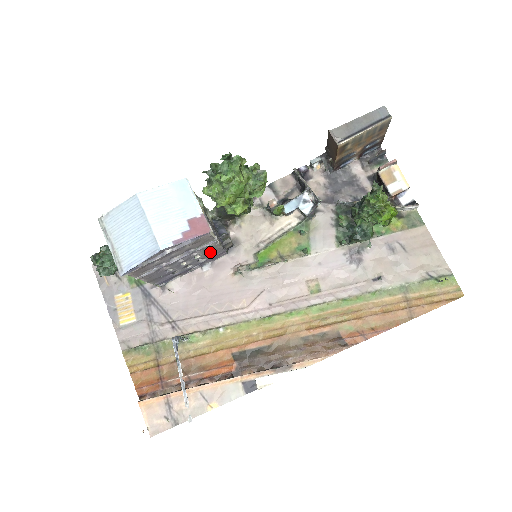
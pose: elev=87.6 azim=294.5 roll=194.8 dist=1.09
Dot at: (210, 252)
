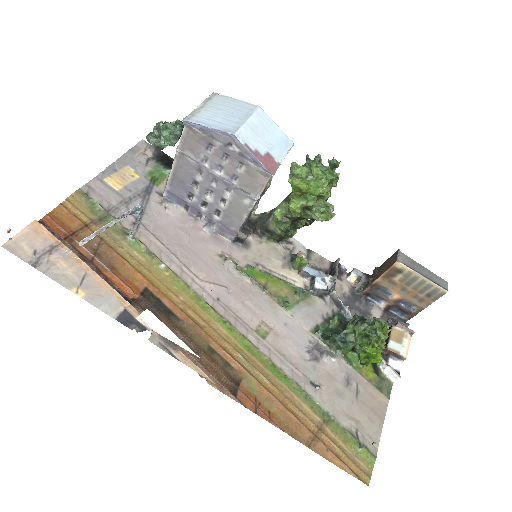
Dot at: (233, 213)
